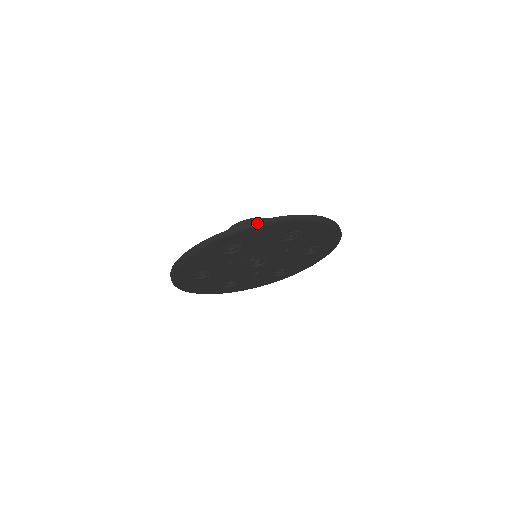
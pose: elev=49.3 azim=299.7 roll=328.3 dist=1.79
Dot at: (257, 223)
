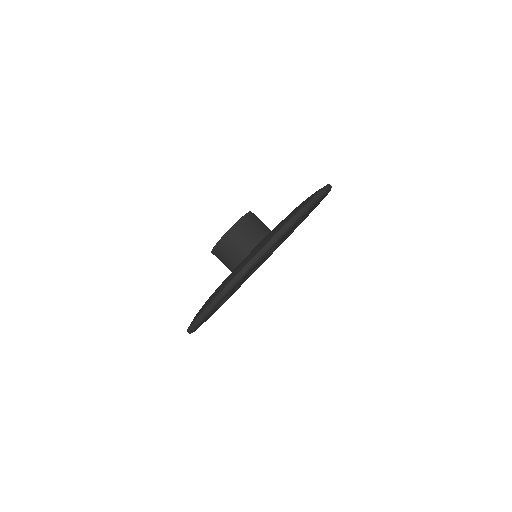
Dot at: (218, 298)
